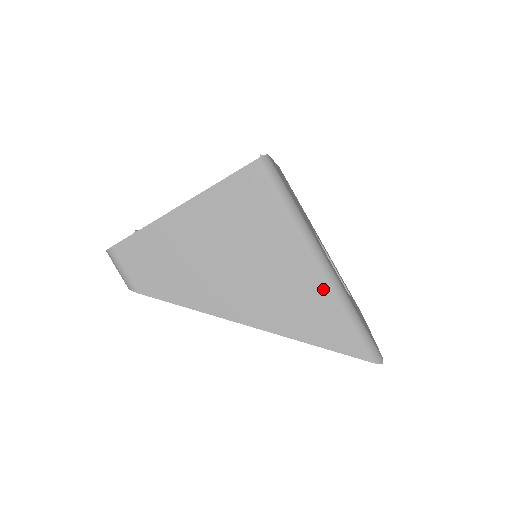
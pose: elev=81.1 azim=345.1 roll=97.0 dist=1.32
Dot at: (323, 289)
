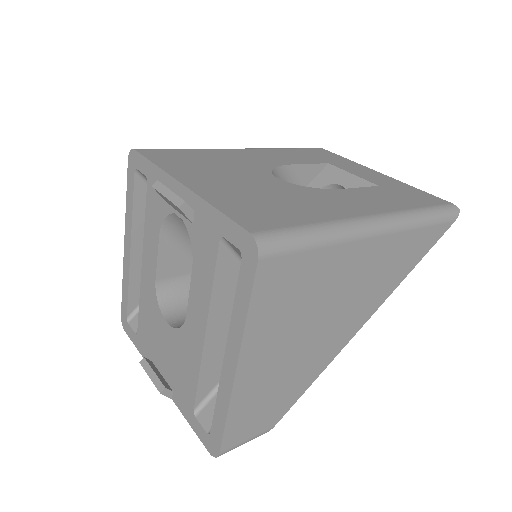
Dot at: (396, 238)
